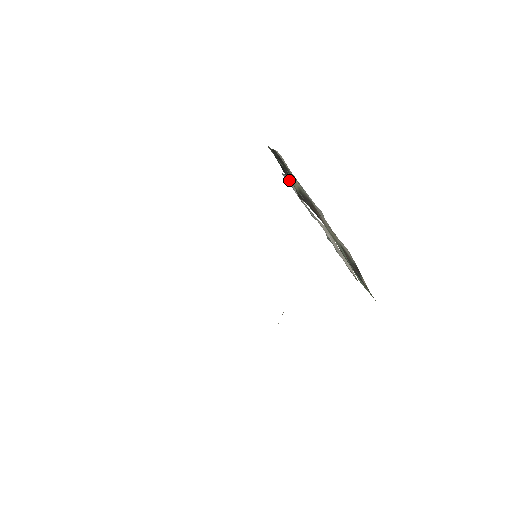
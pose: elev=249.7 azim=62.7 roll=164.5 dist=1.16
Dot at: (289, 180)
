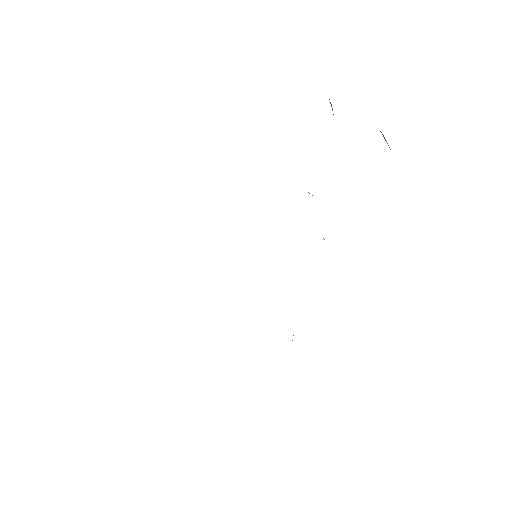
Dot at: occluded
